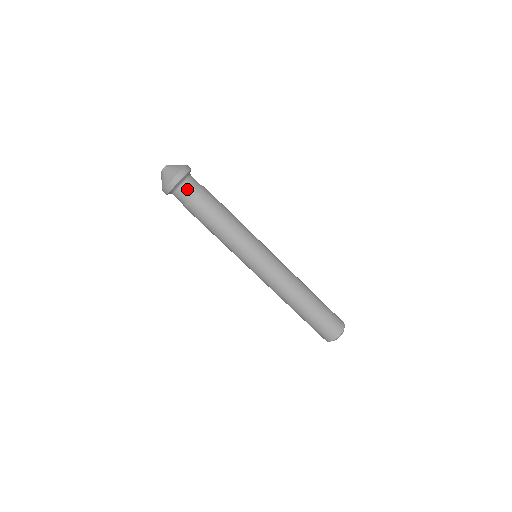
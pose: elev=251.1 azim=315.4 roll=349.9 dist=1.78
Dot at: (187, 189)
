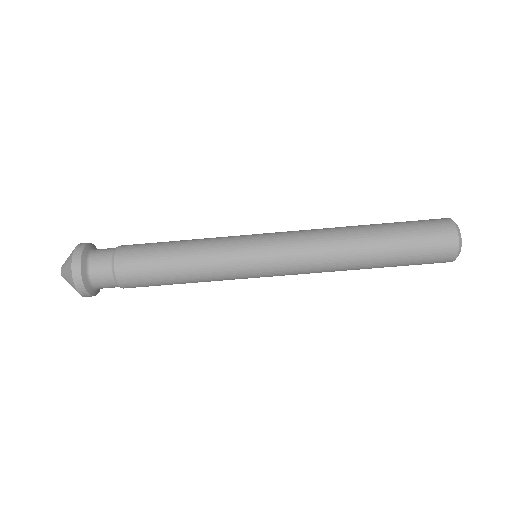
Dot at: (101, 255)
